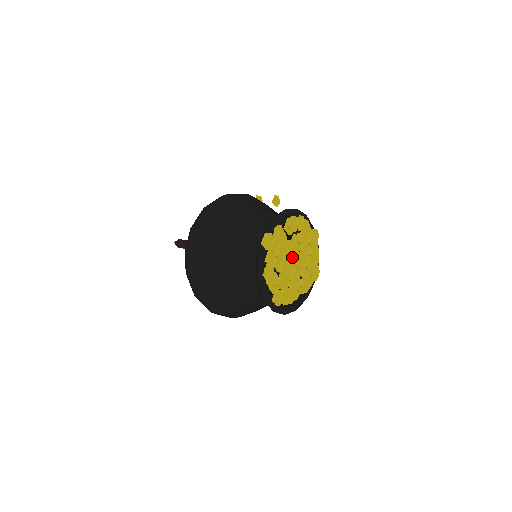
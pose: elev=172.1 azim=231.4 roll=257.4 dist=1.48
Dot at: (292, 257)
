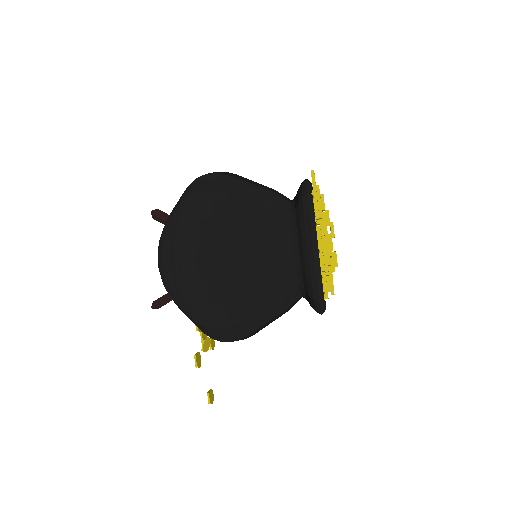
Dot at: occluded
